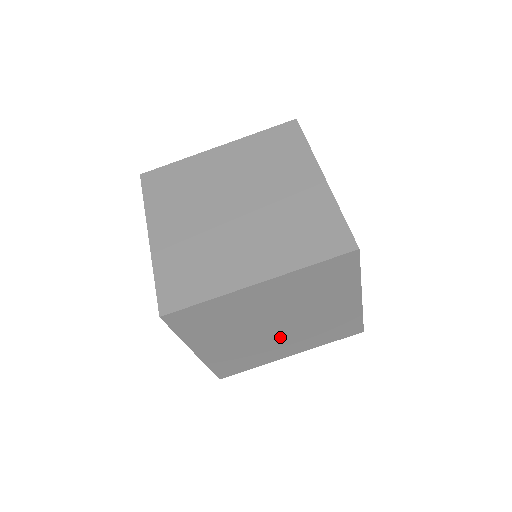
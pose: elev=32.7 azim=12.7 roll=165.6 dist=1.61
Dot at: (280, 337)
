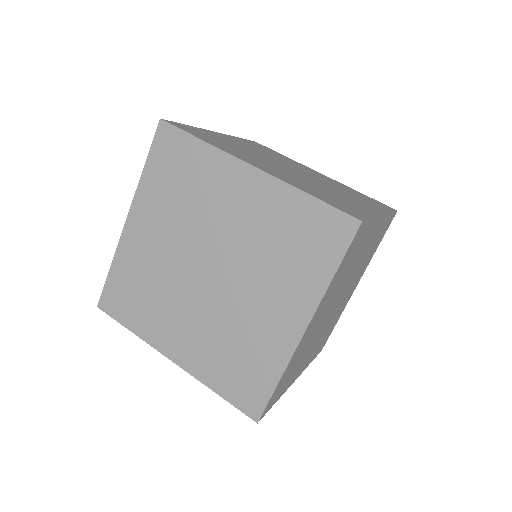
Dot at: (343, 298)
